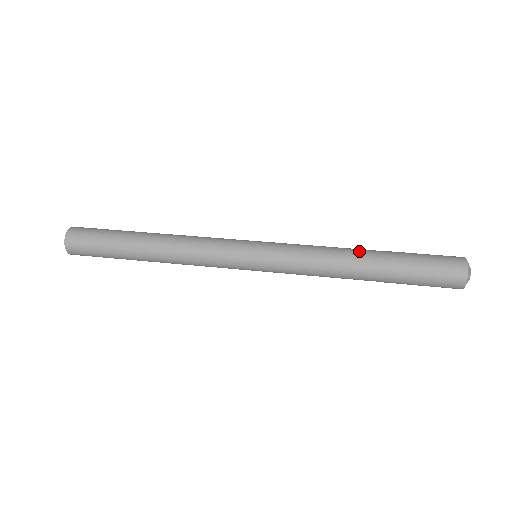
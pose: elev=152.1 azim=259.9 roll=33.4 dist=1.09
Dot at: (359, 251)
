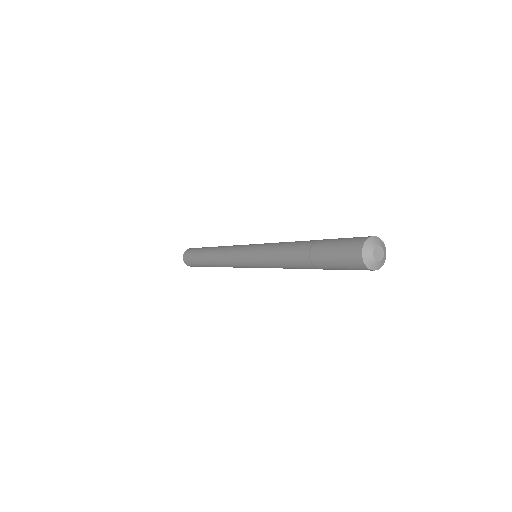
Dot at: (304, 241)
